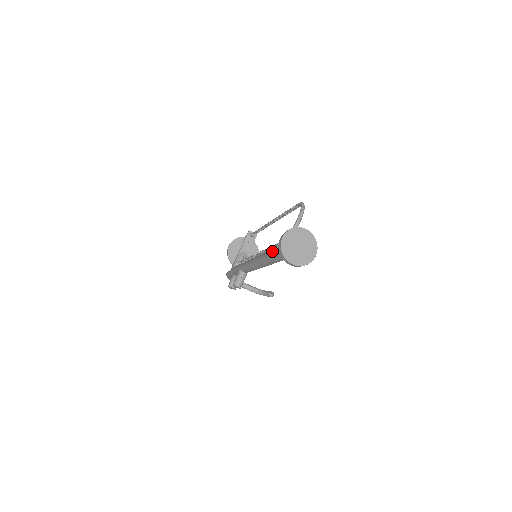
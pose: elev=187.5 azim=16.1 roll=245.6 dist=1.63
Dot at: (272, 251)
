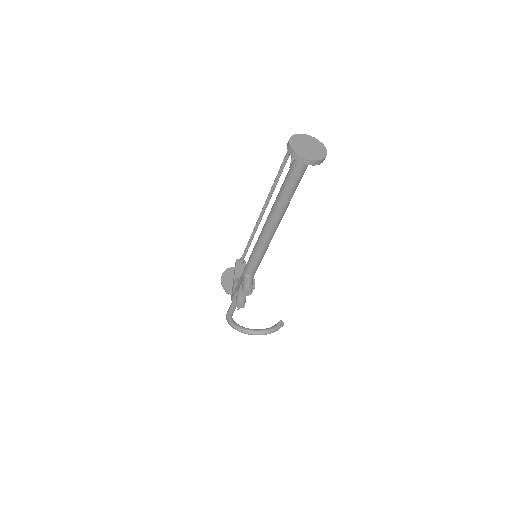
Dot at: (279, 192)
